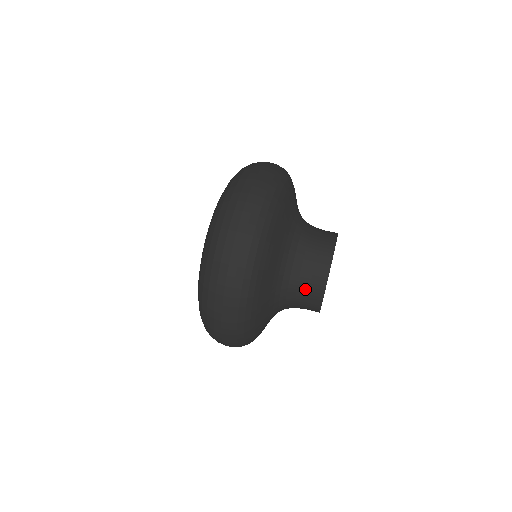
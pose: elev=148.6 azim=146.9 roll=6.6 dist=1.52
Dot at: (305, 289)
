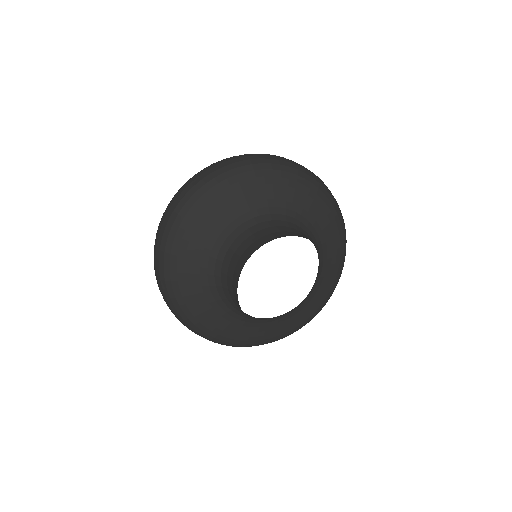
Dot at: (231, 277)
